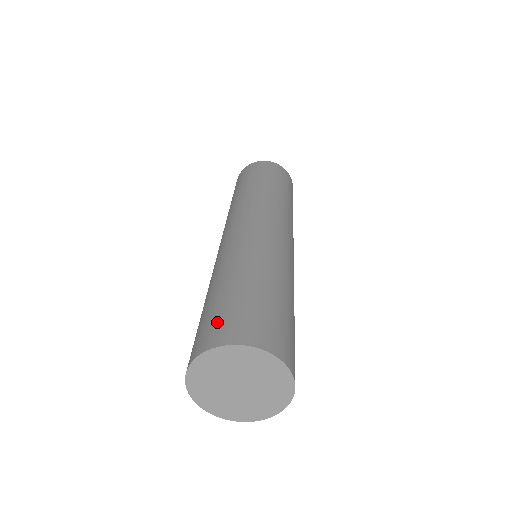
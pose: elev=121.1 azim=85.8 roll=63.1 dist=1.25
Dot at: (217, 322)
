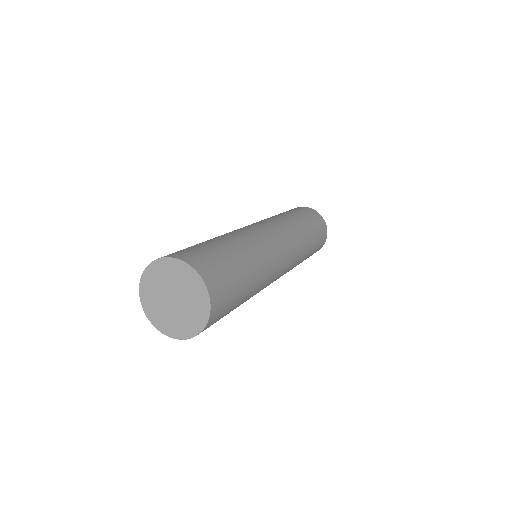
Dot at: (180, 251)
